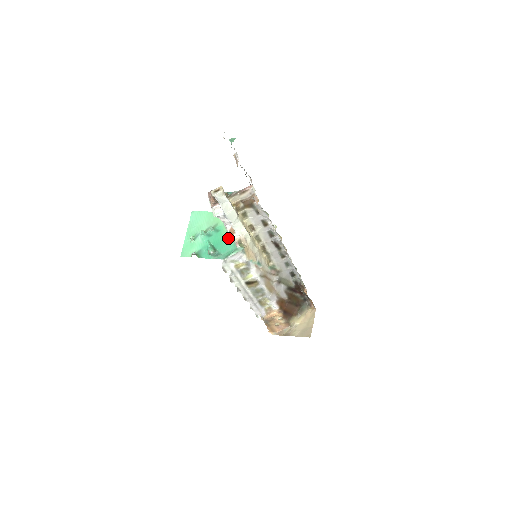
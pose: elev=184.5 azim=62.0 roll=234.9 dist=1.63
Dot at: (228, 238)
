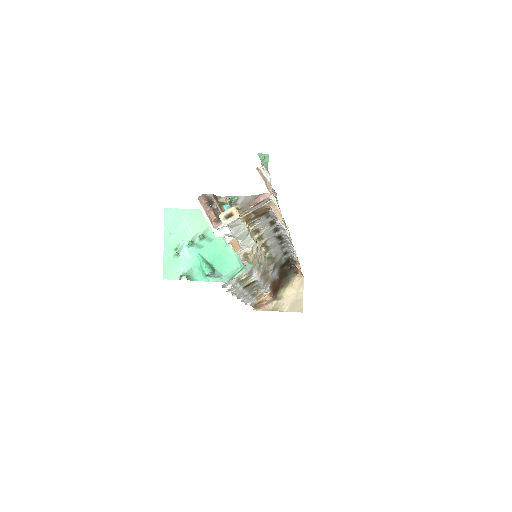
Dot at: (228, 251)
